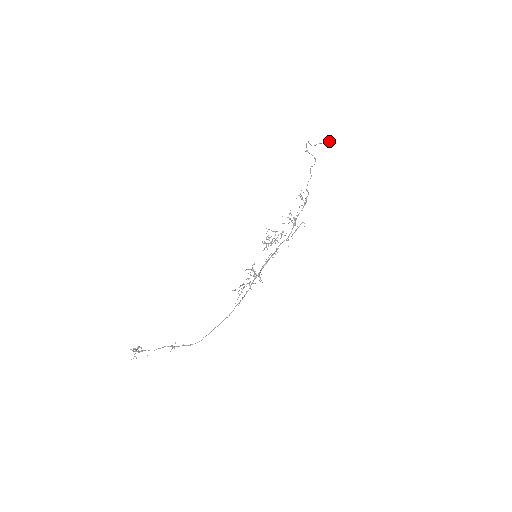
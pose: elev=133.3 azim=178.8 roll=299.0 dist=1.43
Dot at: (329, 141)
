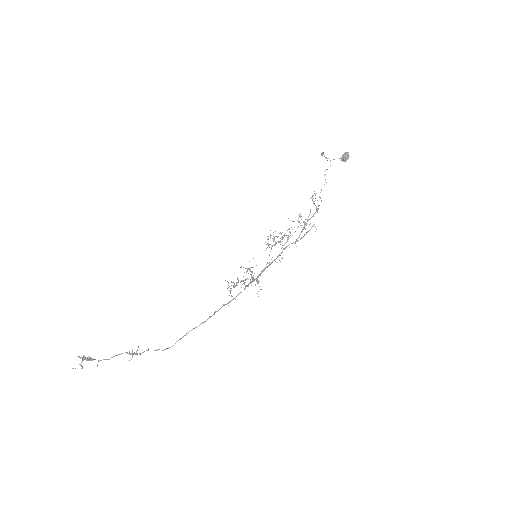
Dot at: (345, 155)
